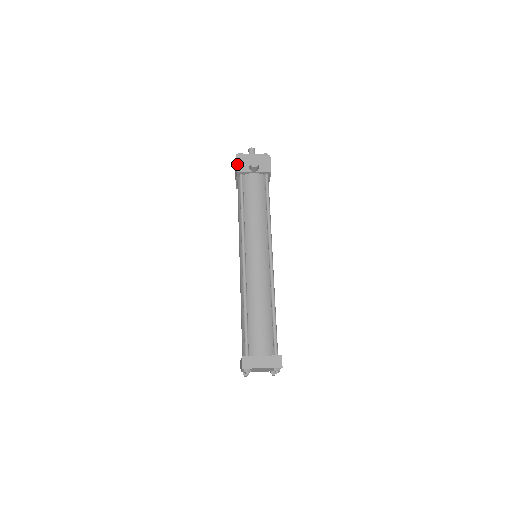
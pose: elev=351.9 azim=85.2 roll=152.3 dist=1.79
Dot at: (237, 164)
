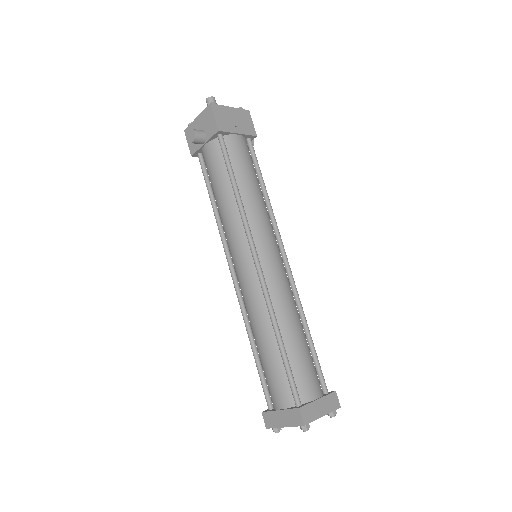
Dot at: (188, 144)
